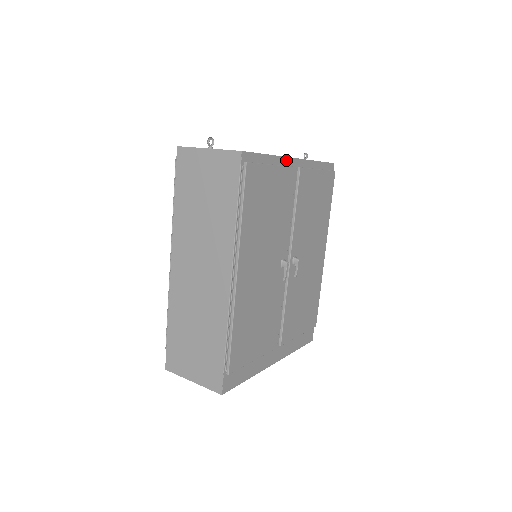
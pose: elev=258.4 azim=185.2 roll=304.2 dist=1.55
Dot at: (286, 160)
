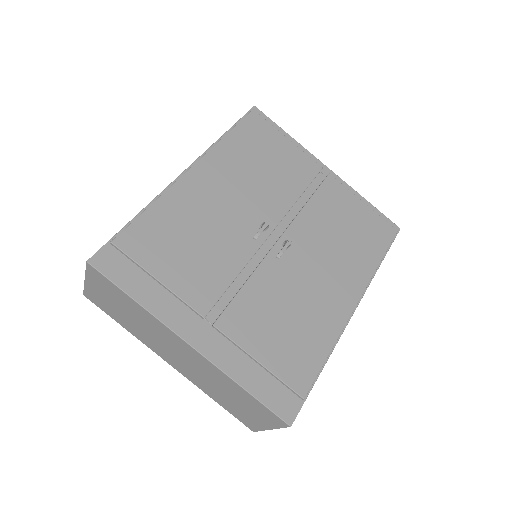
Dot at: (312, 157)
